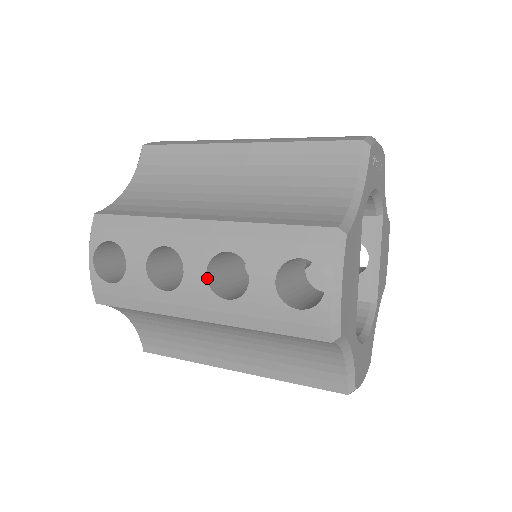
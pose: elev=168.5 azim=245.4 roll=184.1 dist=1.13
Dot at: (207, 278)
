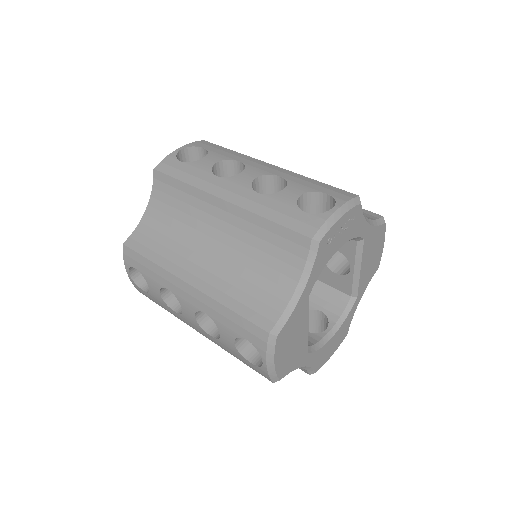
Dot at: (196, 319)
